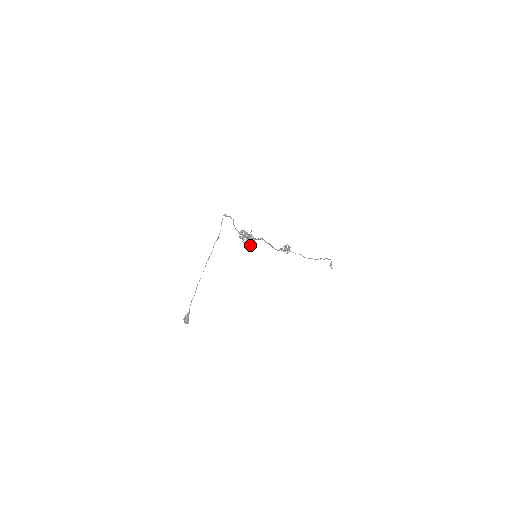
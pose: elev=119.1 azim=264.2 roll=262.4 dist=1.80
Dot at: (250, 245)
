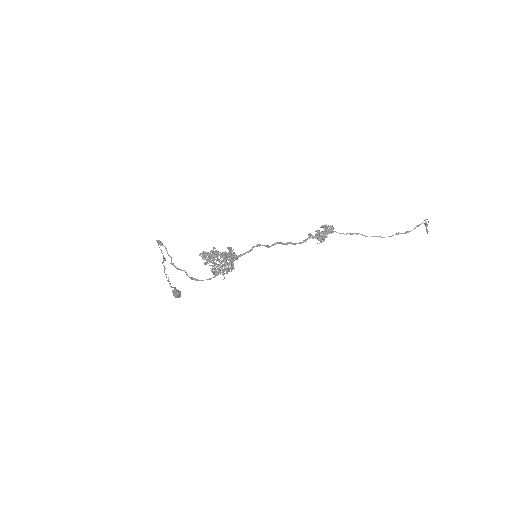
Dot at: occluded
